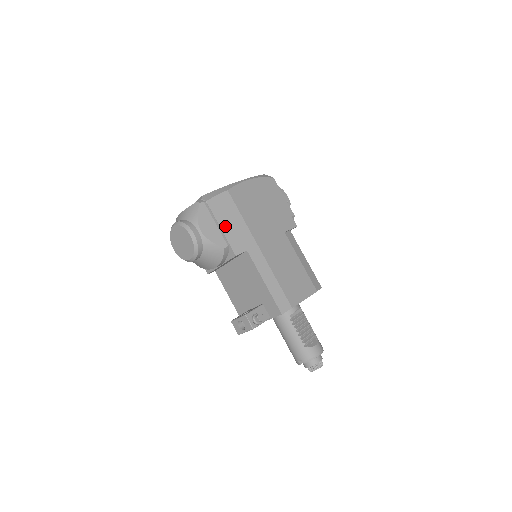
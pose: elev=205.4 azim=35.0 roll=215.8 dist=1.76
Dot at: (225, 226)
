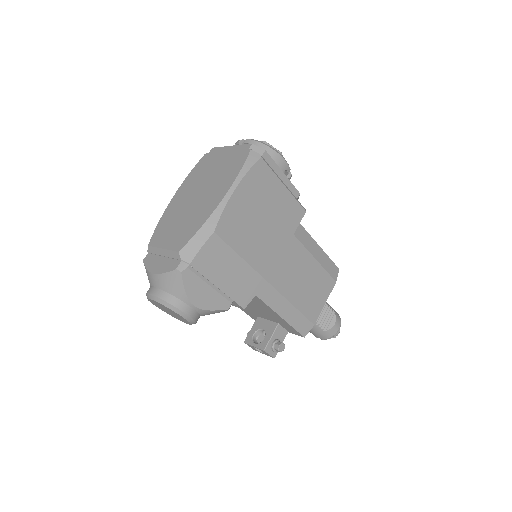
Dot at: (223, 282)
